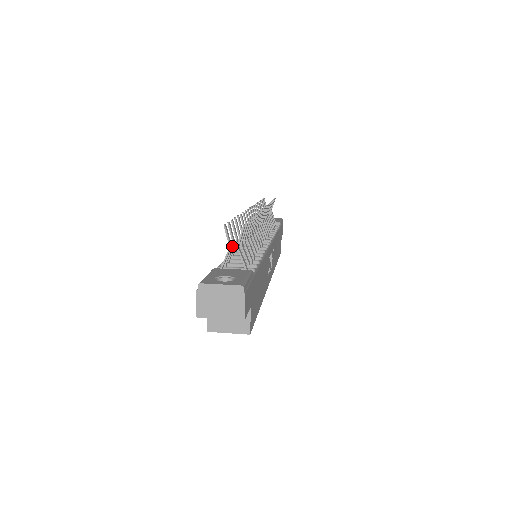
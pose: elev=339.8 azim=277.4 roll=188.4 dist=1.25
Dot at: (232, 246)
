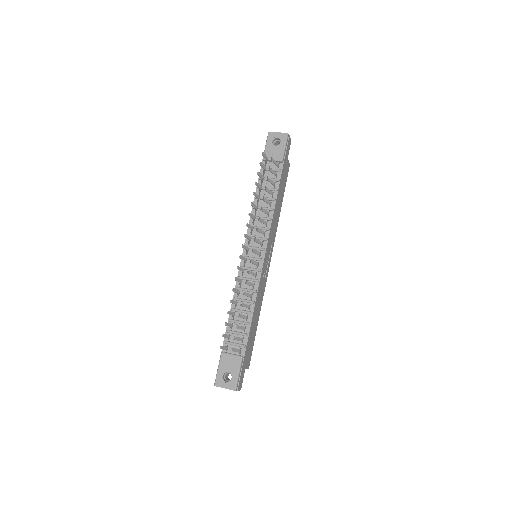
Dot at: occluded
